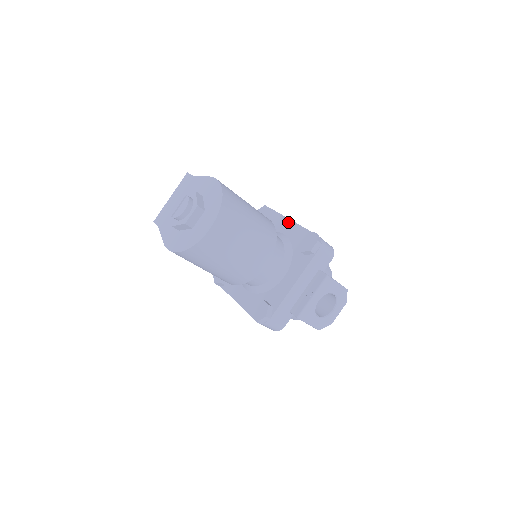
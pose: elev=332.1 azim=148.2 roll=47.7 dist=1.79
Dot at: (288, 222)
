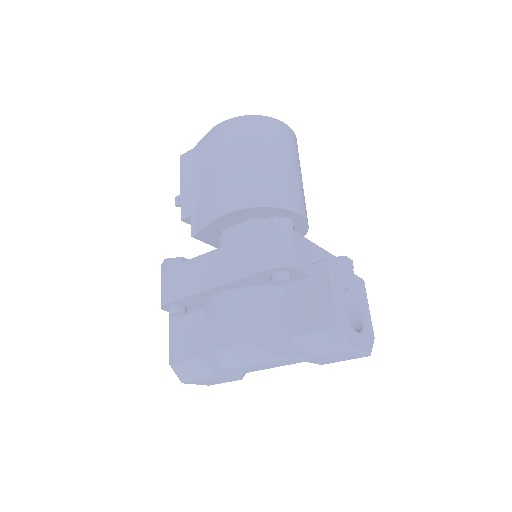
Dot at: occluded
